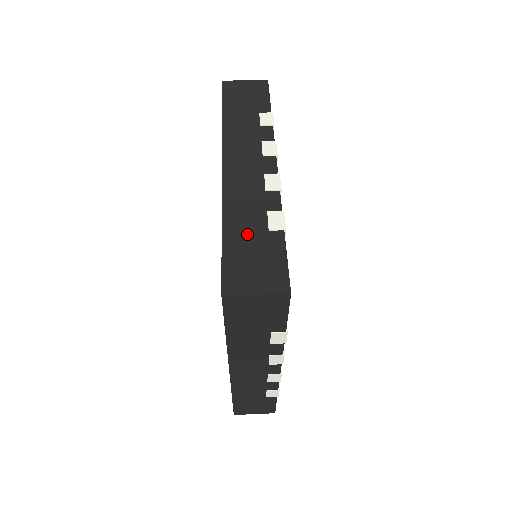
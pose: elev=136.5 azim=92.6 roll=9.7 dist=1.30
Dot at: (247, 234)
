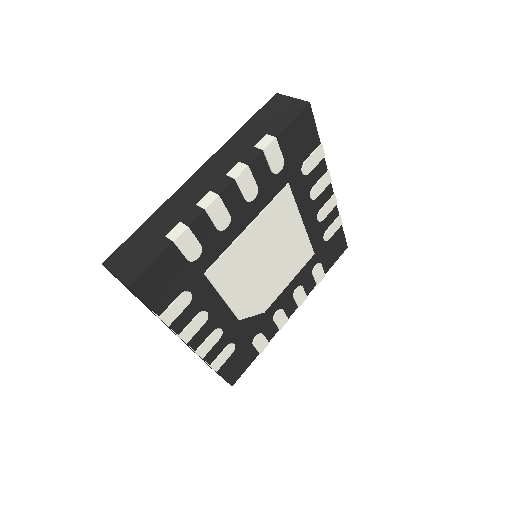
Dot at: (153, 232)
